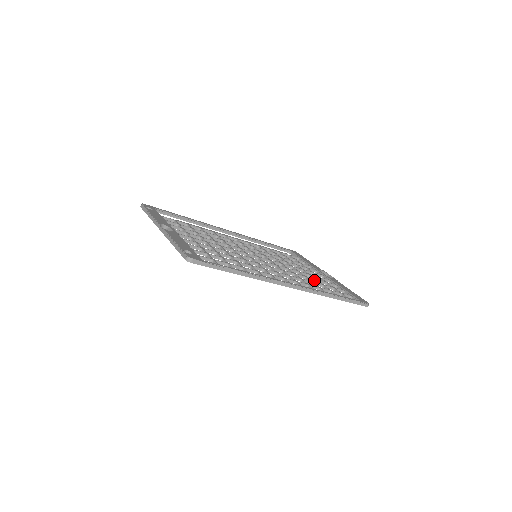
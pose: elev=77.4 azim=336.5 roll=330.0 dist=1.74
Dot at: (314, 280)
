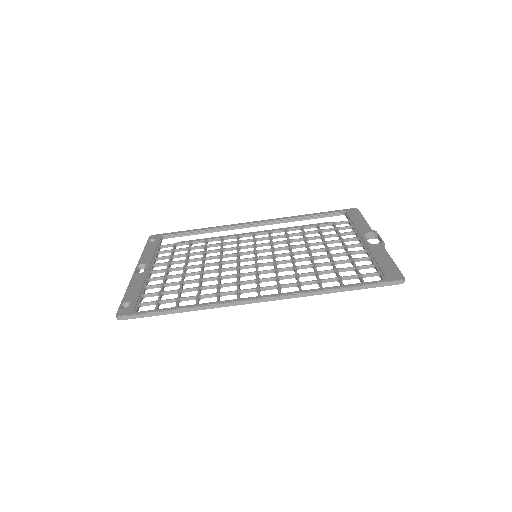
Dot at: (329, 264)
